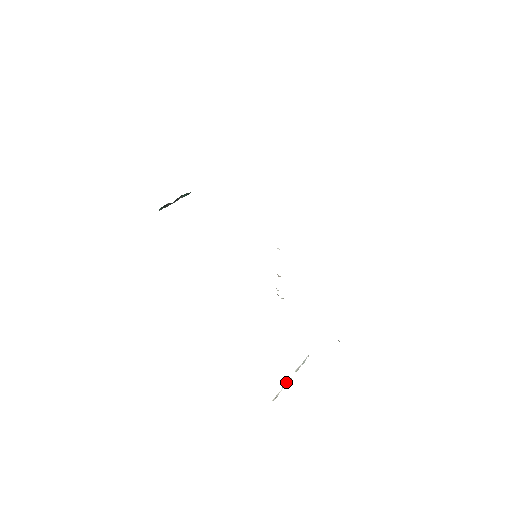
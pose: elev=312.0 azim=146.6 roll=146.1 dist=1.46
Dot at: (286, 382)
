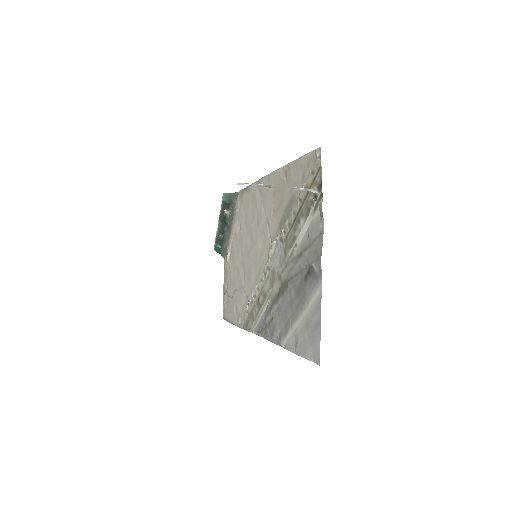
Dot at: (272, 185)
